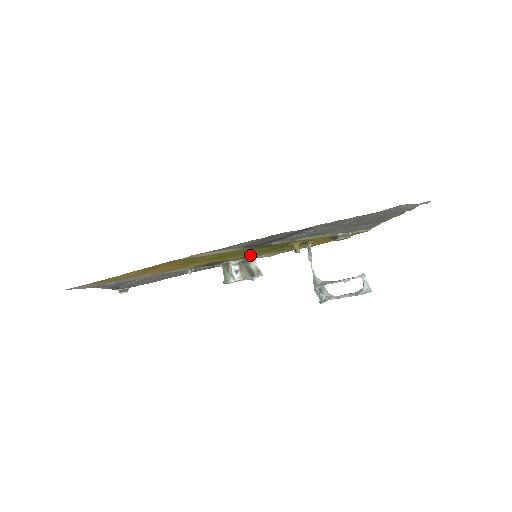
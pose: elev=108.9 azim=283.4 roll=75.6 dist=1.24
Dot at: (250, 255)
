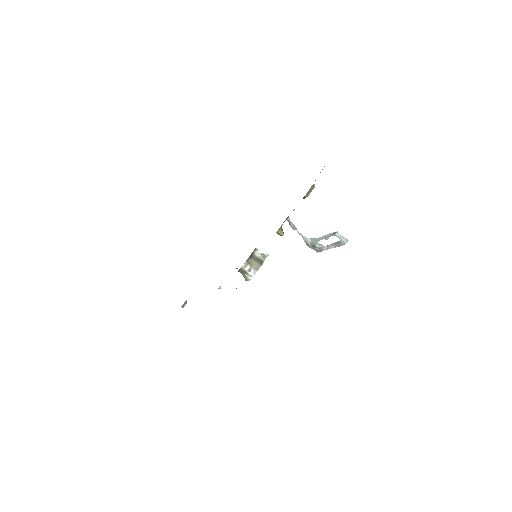
Dot at: occluded
